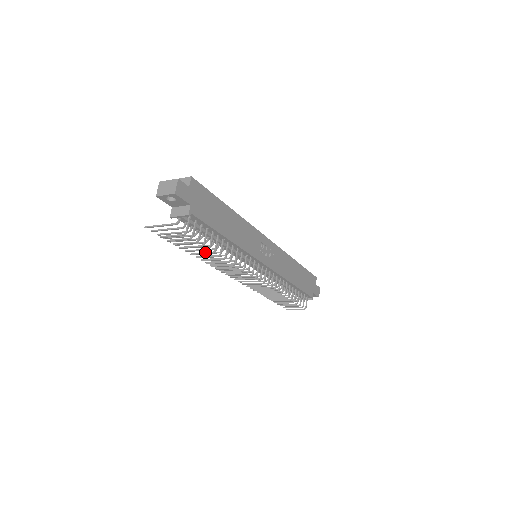
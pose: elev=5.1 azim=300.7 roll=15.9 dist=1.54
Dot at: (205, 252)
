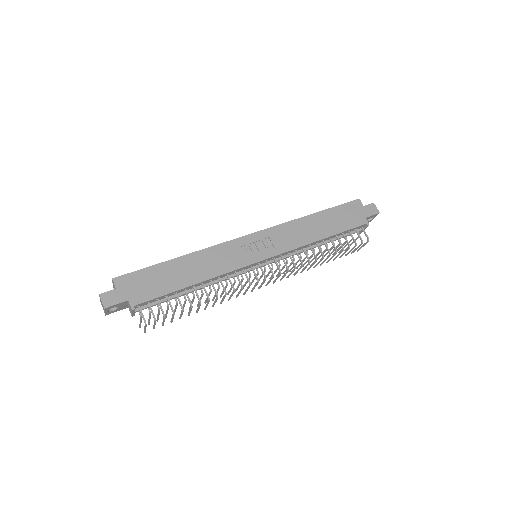
Dot at: occluded
